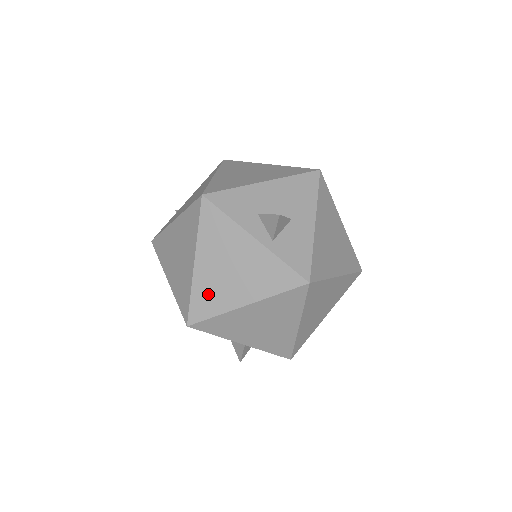
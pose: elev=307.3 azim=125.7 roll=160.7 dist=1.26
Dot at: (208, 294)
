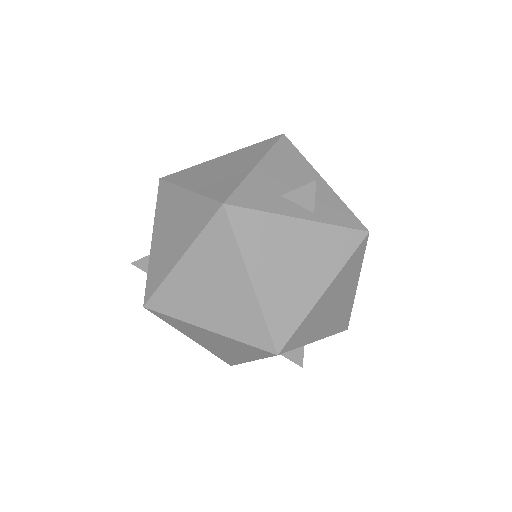
Dot at: (282, 306)
